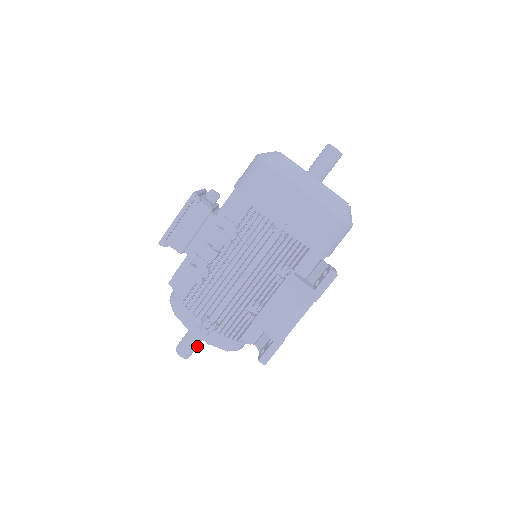
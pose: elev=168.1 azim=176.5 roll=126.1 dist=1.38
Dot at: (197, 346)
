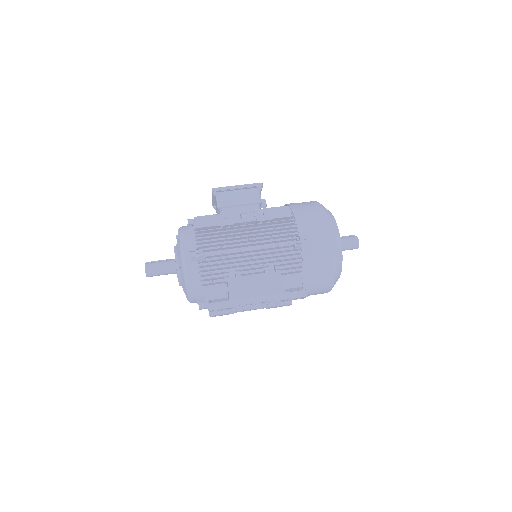
Dot at: (161, 274)
